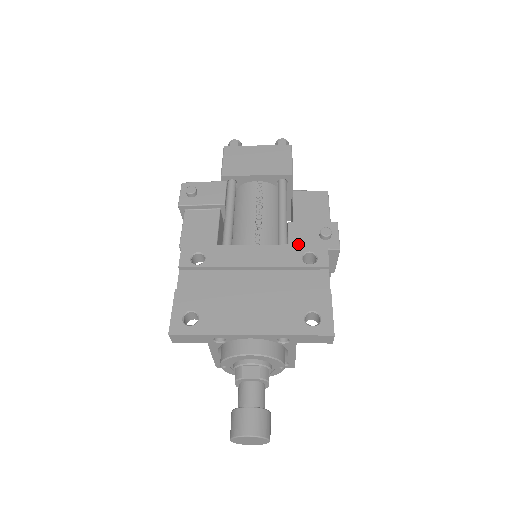
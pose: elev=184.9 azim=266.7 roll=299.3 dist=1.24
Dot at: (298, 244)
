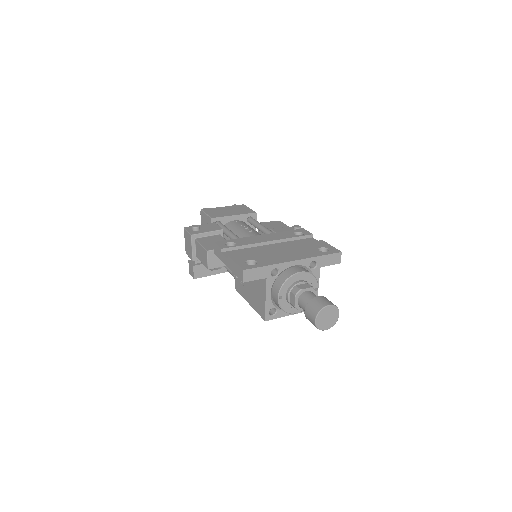
Dot at: (287, 231)
